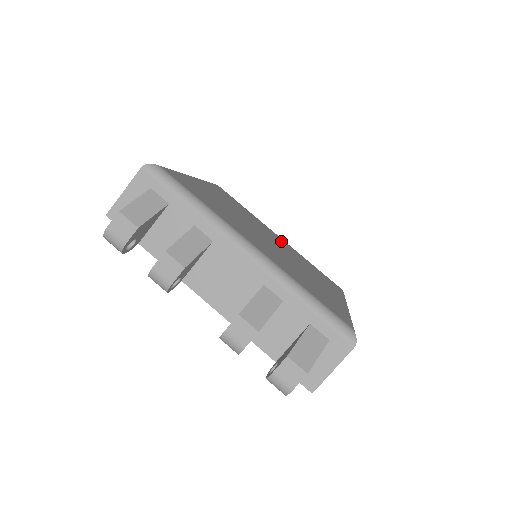
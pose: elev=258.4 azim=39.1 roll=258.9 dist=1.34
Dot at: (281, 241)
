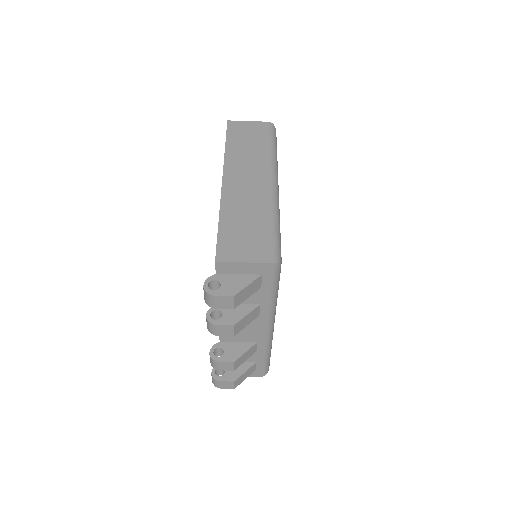
Dot at: occluded
